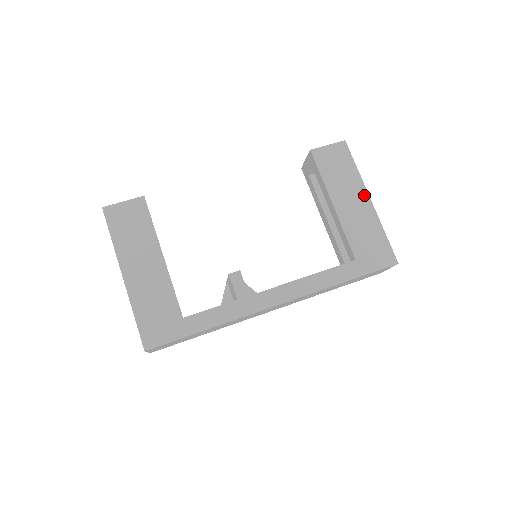
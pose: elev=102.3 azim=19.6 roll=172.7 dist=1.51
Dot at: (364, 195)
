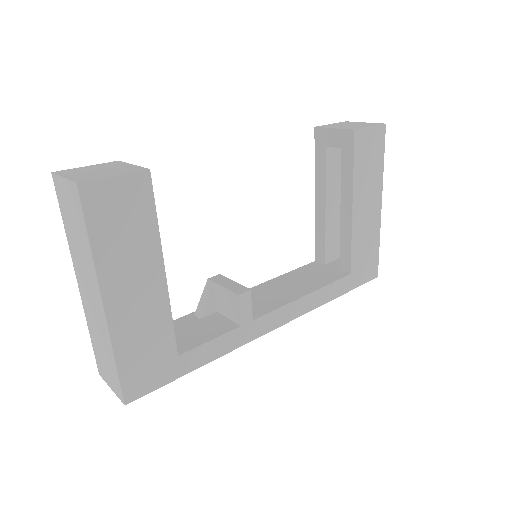
Dot at: (379, 199)
